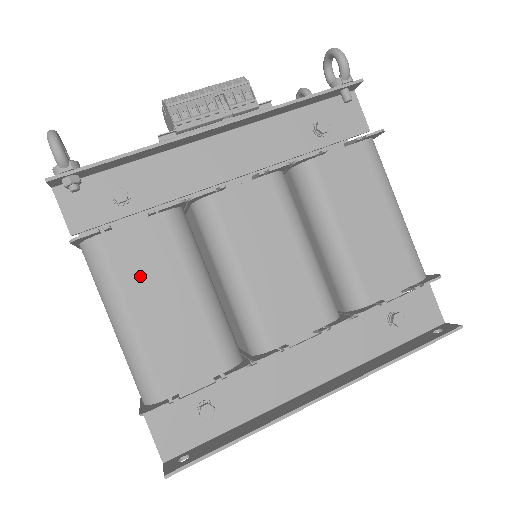
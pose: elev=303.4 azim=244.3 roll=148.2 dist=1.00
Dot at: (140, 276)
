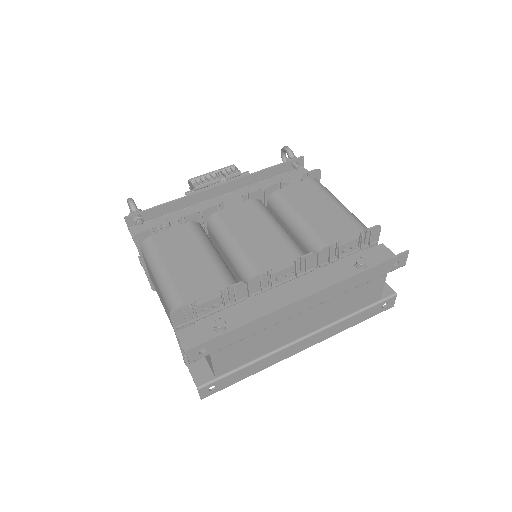
Dot at: (173, 250)
